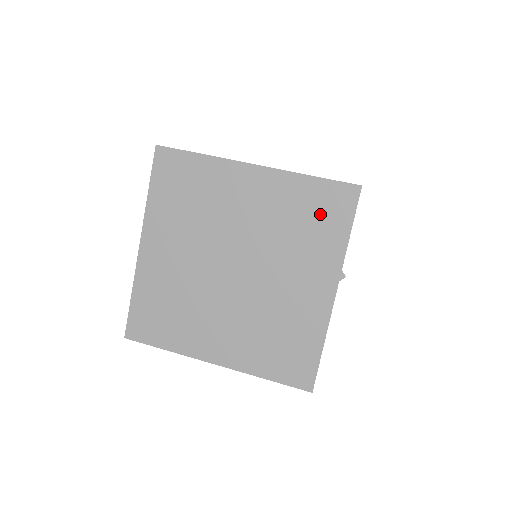
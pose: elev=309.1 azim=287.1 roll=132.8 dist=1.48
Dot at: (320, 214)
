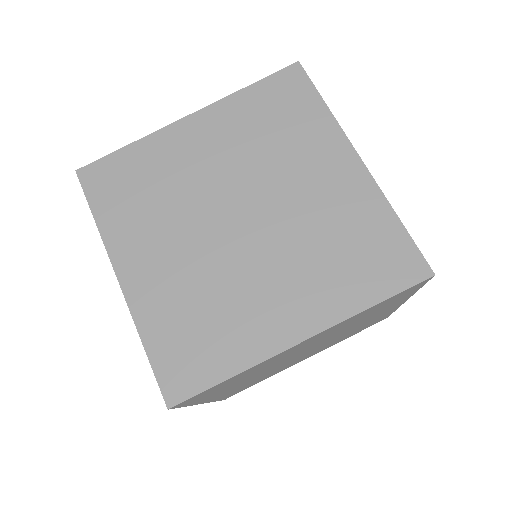
Dot at: (387, 304)
